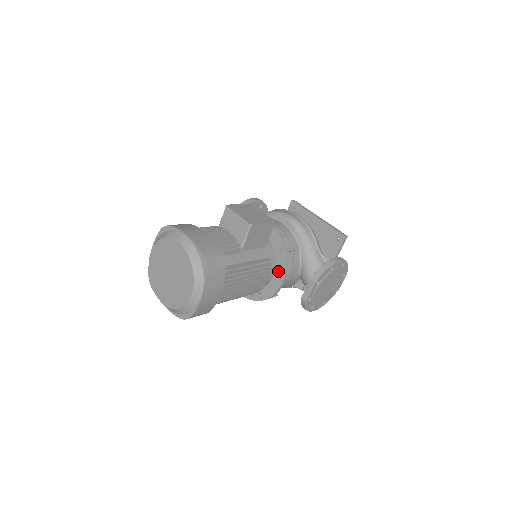
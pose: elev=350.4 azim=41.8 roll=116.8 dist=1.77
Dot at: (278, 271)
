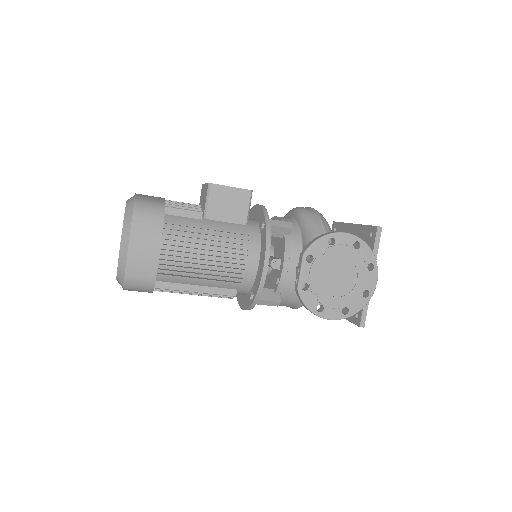
Dot at: (262, 252)
